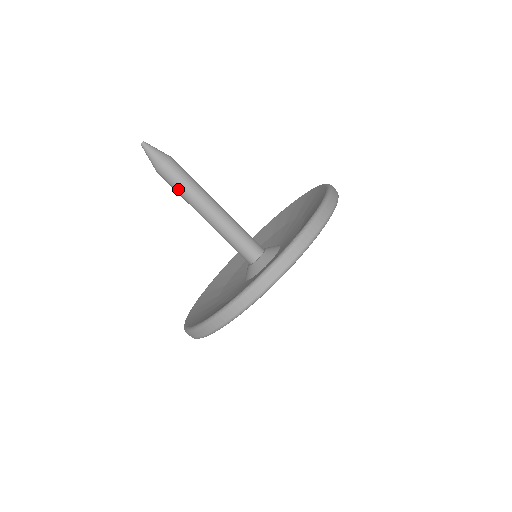
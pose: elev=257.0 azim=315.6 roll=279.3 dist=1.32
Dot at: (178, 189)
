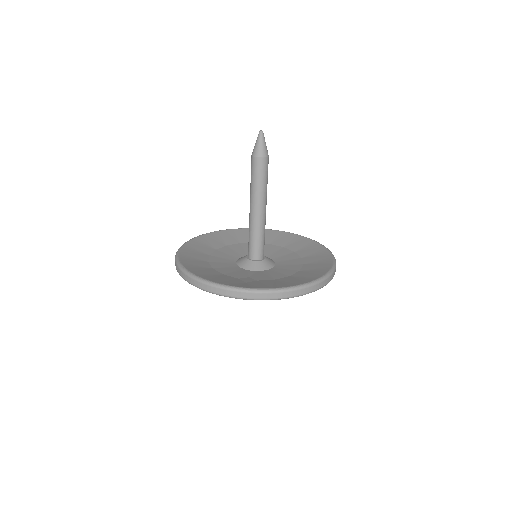
Dot at: (252, 179)
